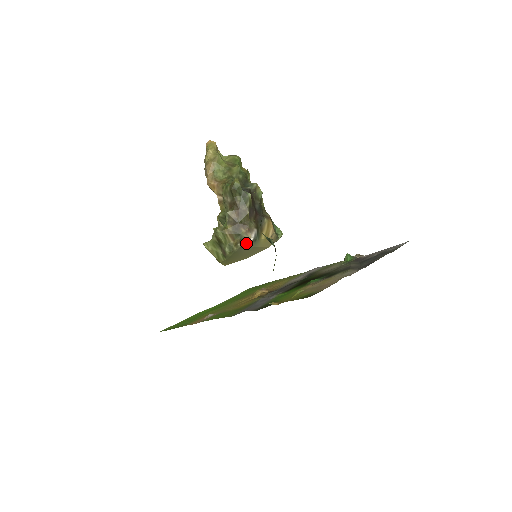
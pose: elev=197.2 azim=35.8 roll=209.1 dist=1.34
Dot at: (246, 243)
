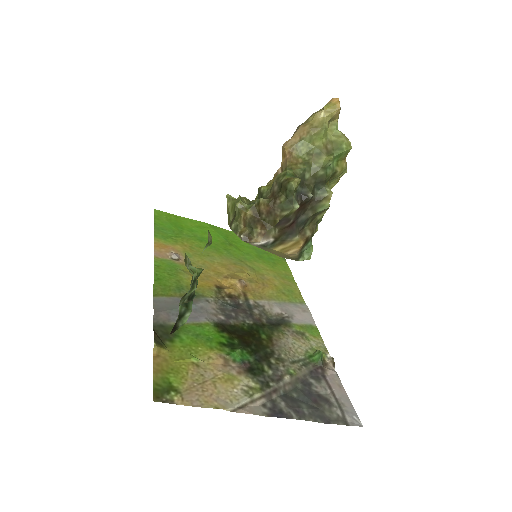
Dot at: (250, 242)
